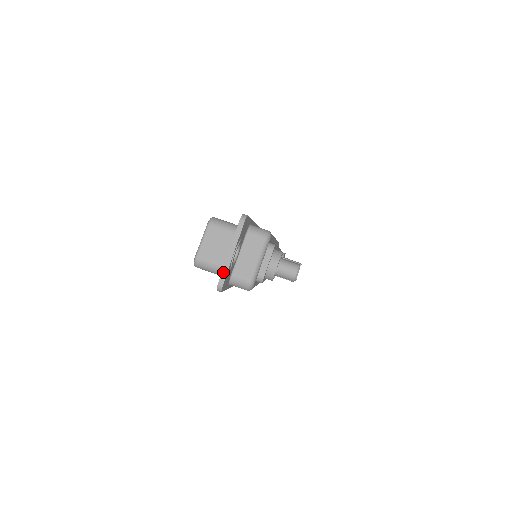
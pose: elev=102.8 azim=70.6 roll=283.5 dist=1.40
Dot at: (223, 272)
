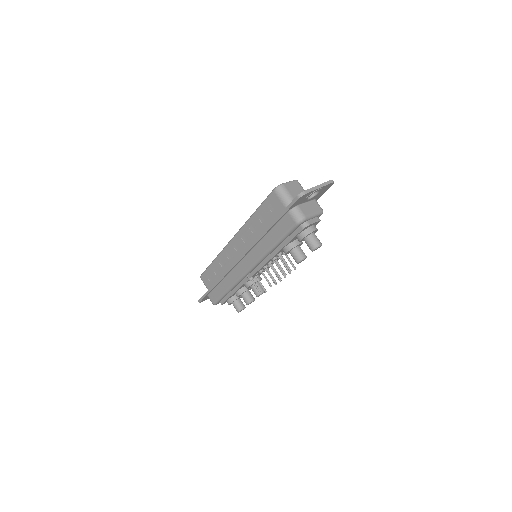
Dot at: (310, 189)
